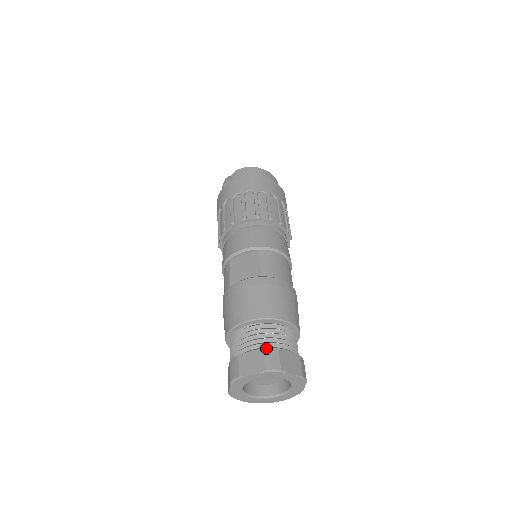
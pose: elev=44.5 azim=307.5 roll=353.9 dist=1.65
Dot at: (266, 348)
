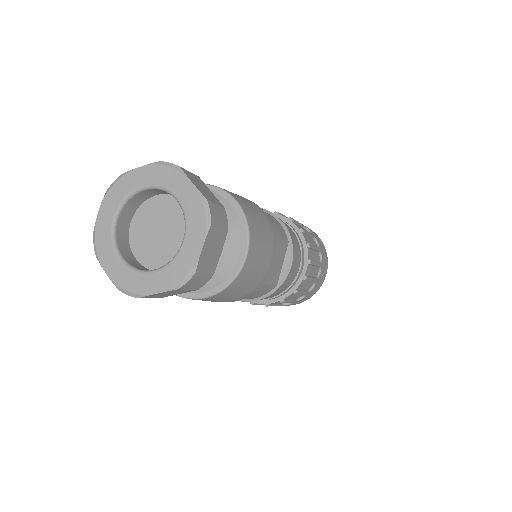
Dot at: occluded
